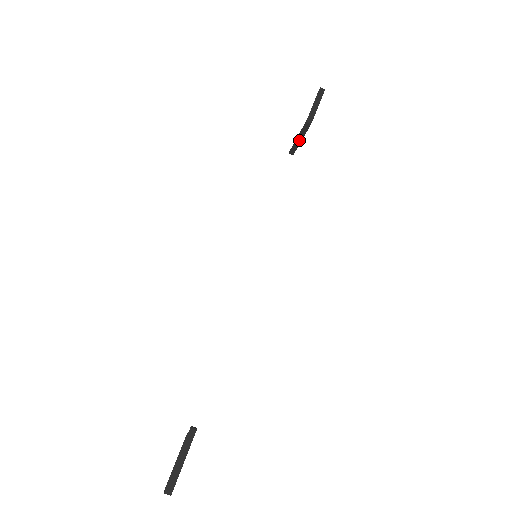
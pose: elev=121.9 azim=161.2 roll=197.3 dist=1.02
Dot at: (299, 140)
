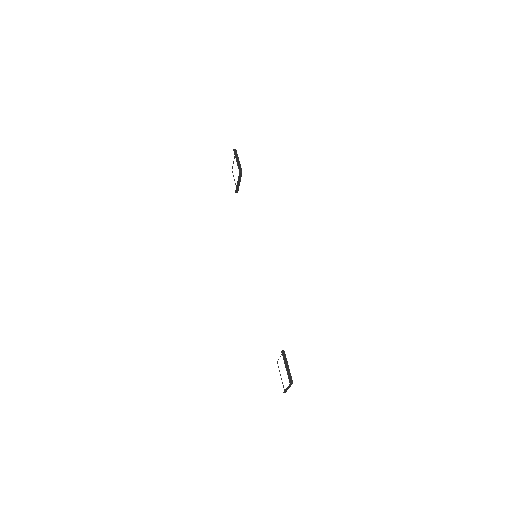
Dot at: (239, 183)
